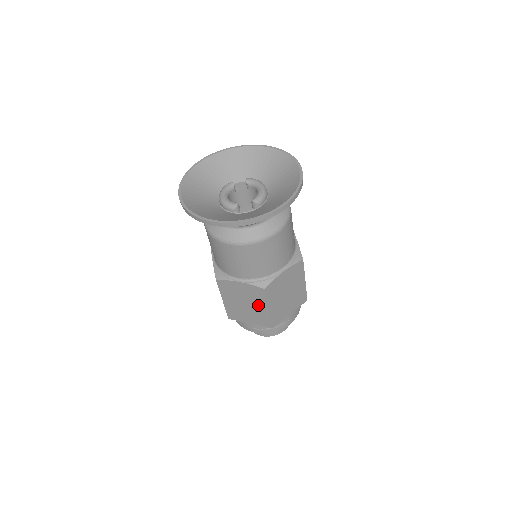
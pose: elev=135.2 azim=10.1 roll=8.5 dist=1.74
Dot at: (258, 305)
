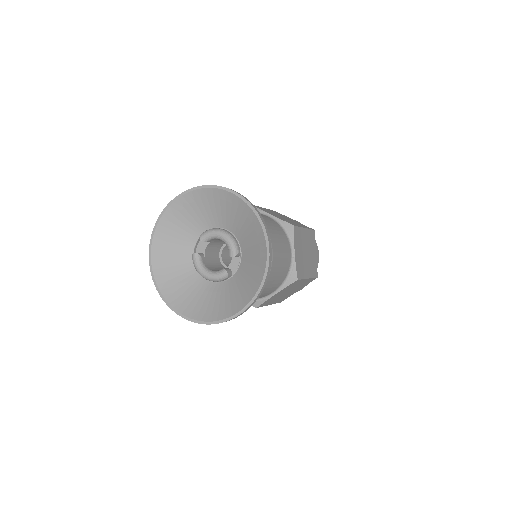
Dot at: (298, 285)
